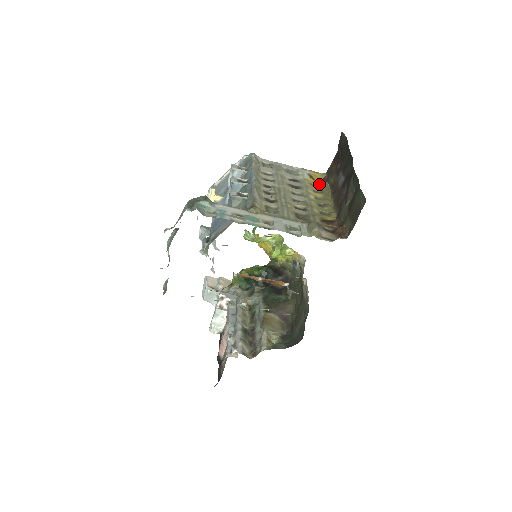
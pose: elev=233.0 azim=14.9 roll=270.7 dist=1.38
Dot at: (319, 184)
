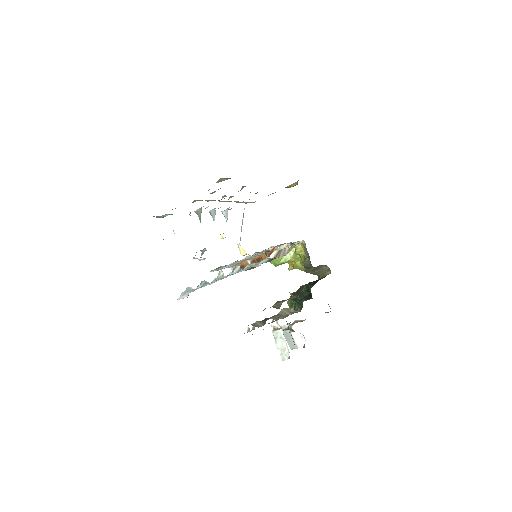
Dot at: occluded
